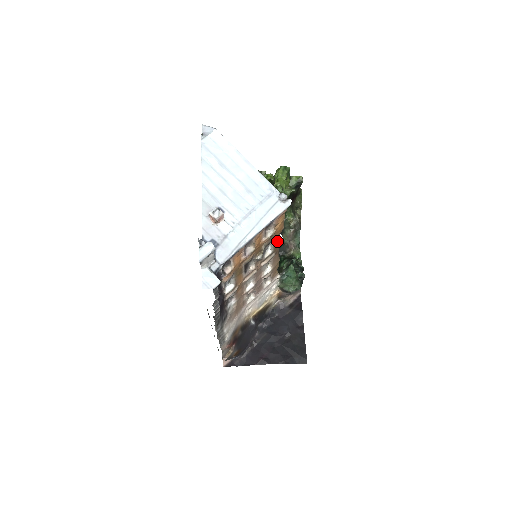
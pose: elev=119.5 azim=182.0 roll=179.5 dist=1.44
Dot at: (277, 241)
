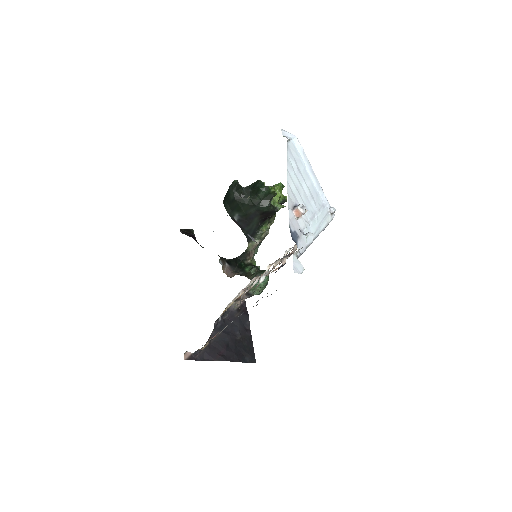
Dot at: occluded
